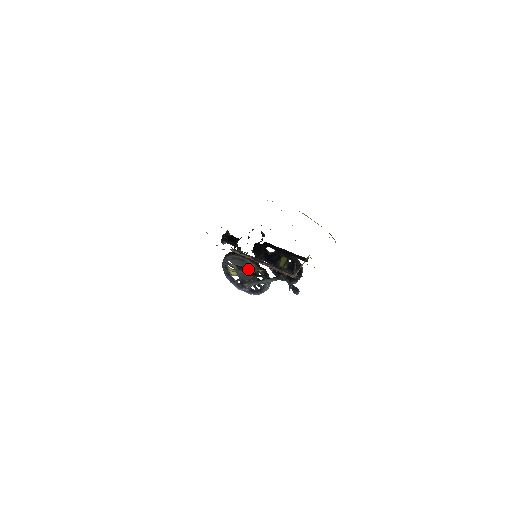
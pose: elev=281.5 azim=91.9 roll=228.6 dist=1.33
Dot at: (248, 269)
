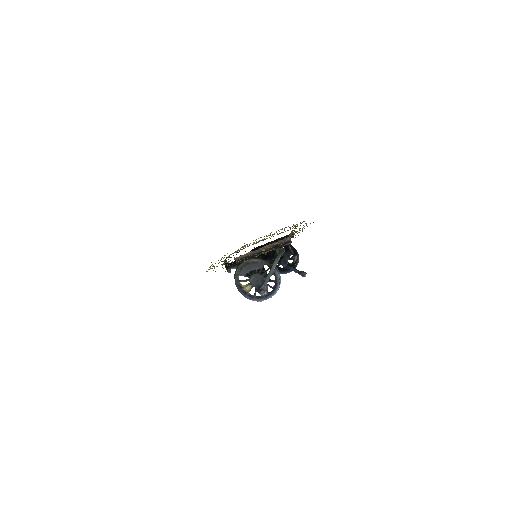
Dot at: (256, 270)
